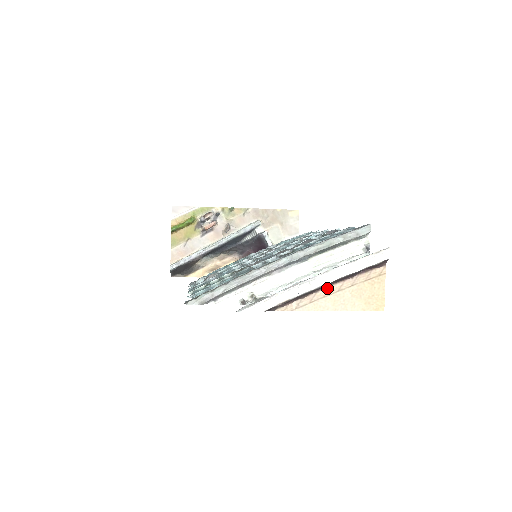
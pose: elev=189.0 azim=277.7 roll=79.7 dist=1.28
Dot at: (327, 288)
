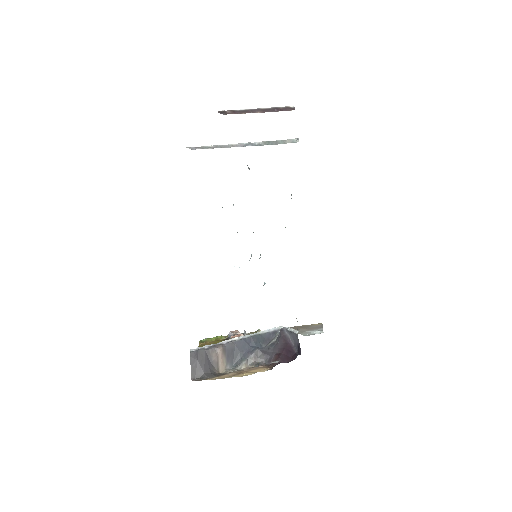
Dot at: occluded
